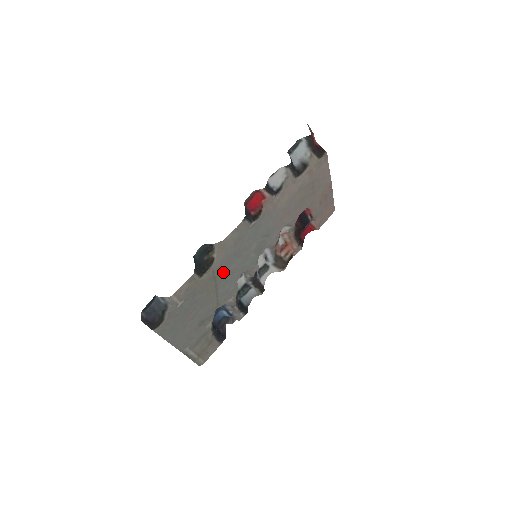
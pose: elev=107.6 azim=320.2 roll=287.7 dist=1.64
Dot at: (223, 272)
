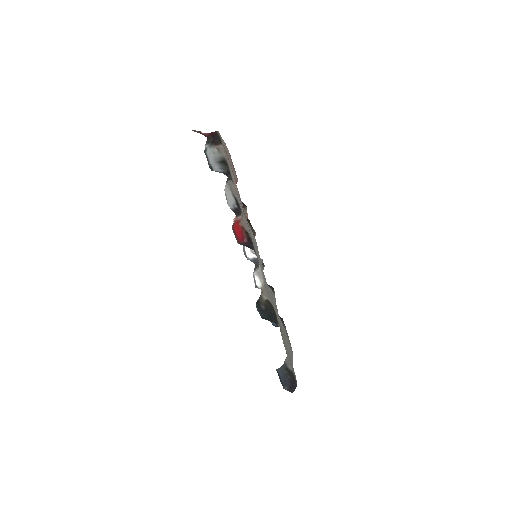
Dot at: (270, 296)
